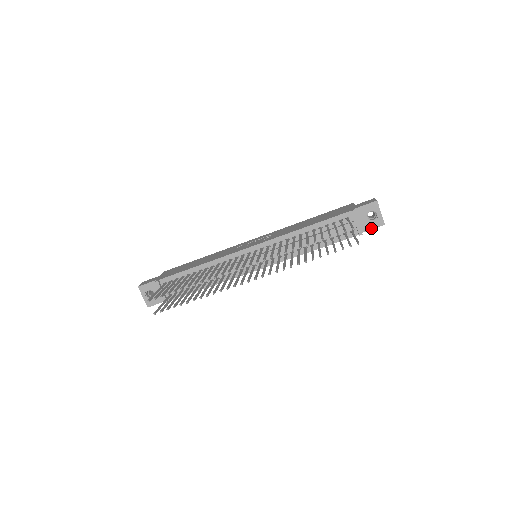
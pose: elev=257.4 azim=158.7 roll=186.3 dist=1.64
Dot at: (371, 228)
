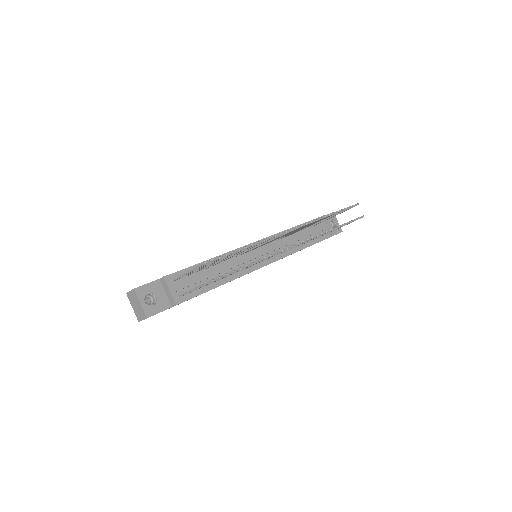
Dot at: (335, 234)
